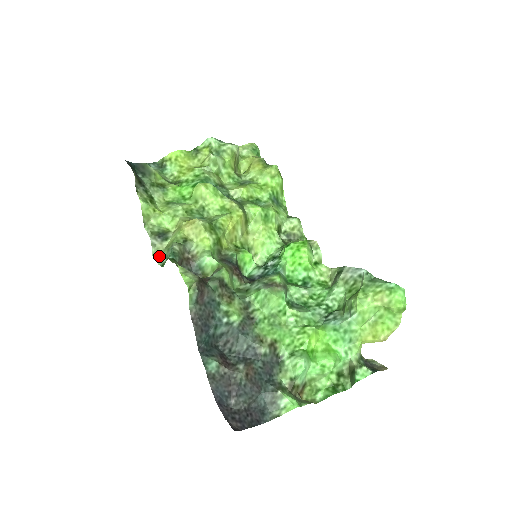
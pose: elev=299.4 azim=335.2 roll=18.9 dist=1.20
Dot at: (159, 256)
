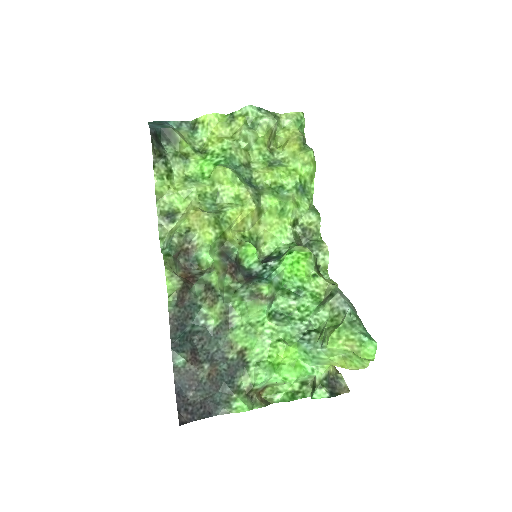
Dot at: (163, 237)
